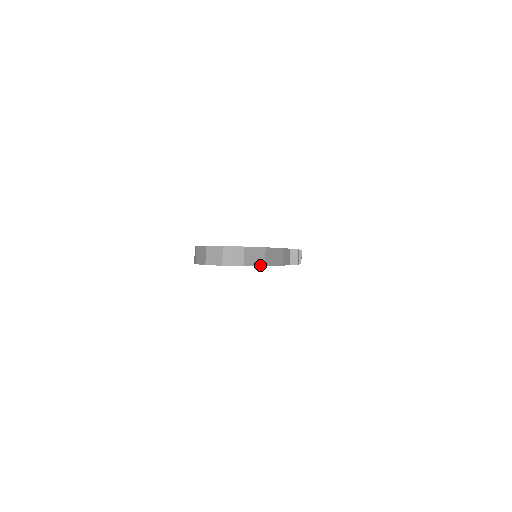
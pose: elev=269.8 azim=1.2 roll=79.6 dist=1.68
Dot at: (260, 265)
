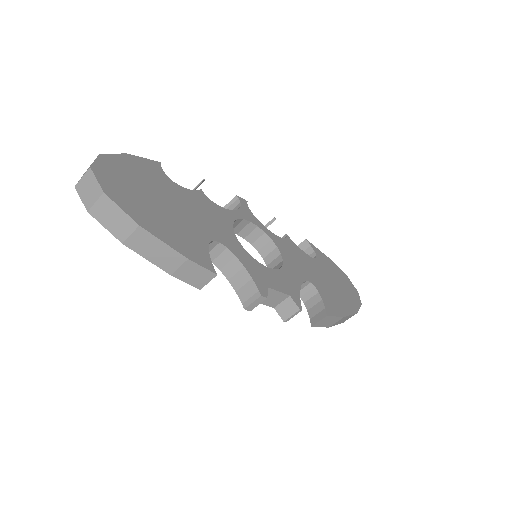
Dot at: (115, 235)
